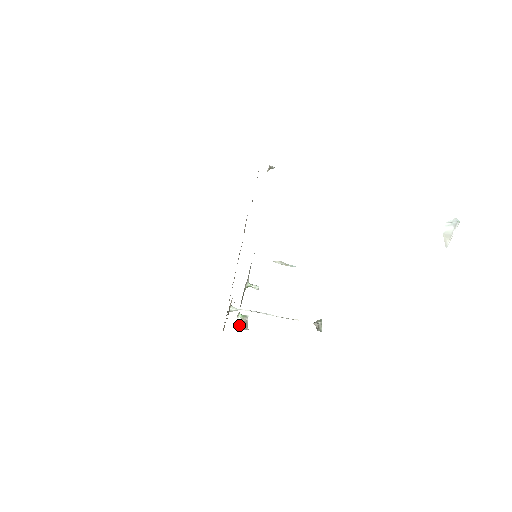
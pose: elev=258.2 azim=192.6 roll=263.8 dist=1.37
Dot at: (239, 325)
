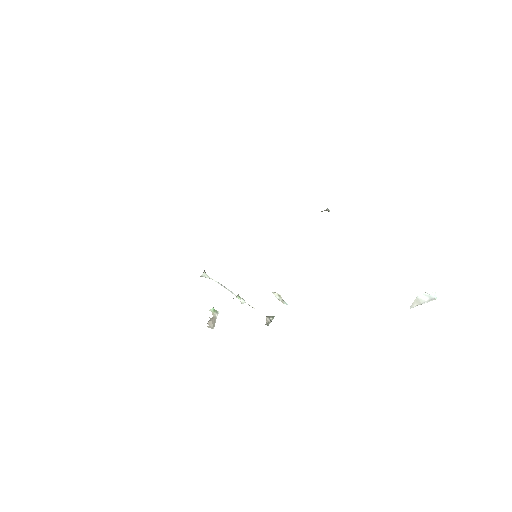
Dot at: (208, 322)
